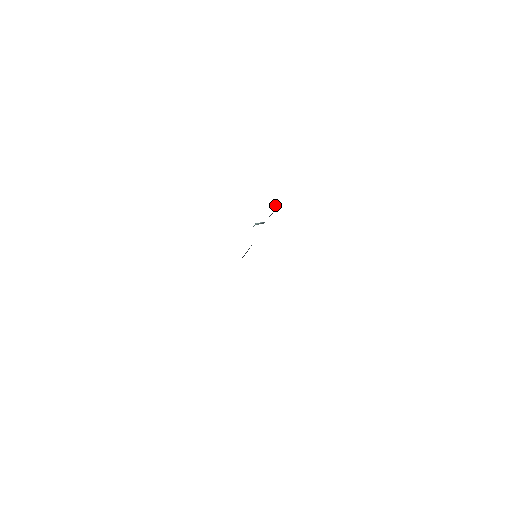
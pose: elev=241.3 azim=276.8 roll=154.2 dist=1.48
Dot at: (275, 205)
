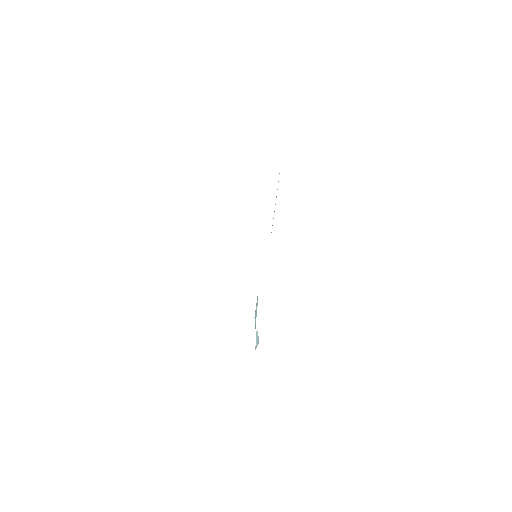
Dot at: occluded
